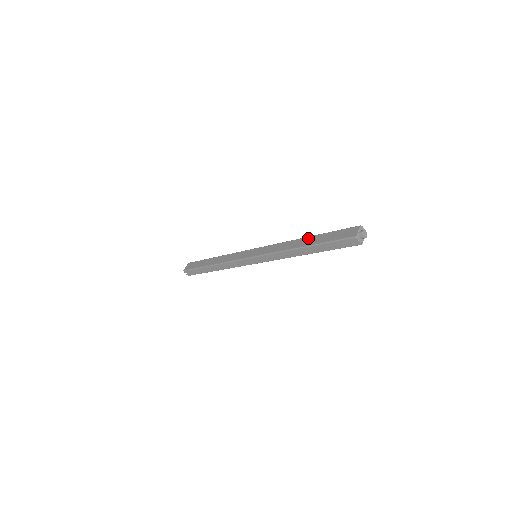
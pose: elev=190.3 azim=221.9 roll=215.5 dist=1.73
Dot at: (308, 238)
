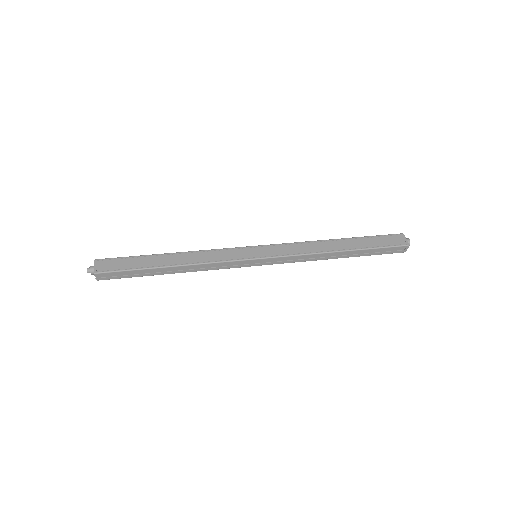
Dot at: (342, 240)
